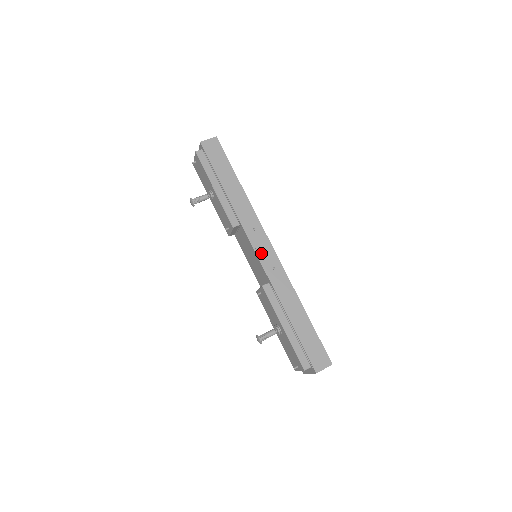
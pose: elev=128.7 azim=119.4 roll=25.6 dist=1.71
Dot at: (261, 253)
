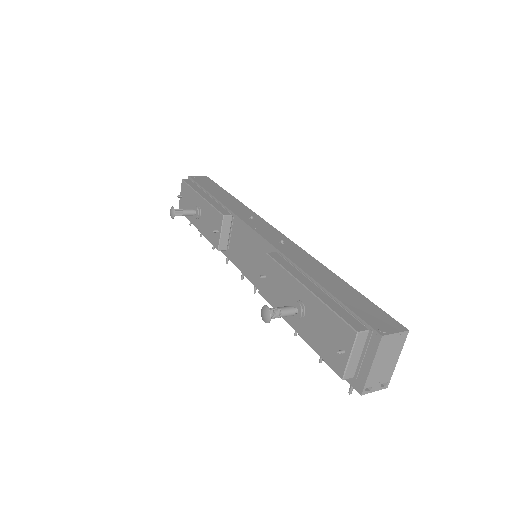
Dot at: (262, 231)
